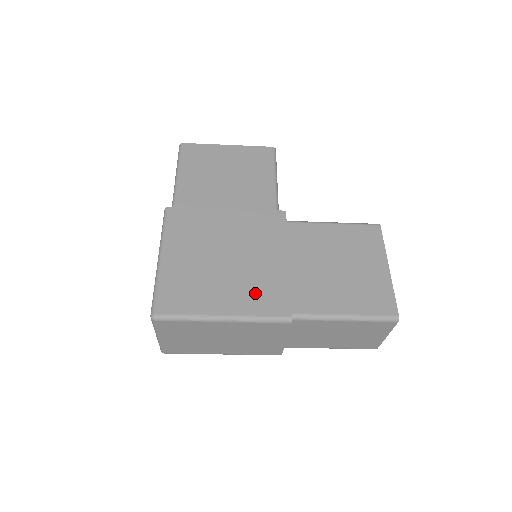
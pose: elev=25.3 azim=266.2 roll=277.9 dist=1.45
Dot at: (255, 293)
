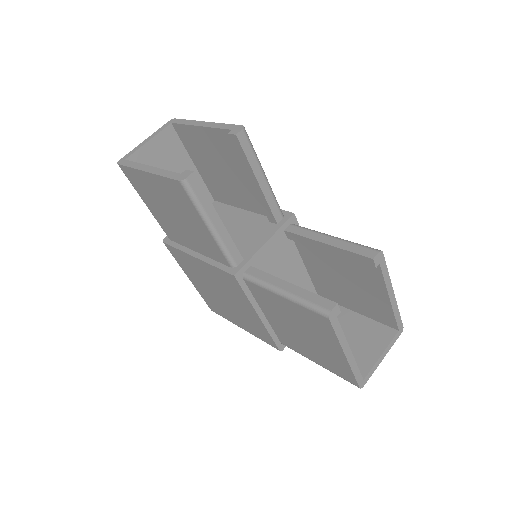
Dot at: (251, 326)
